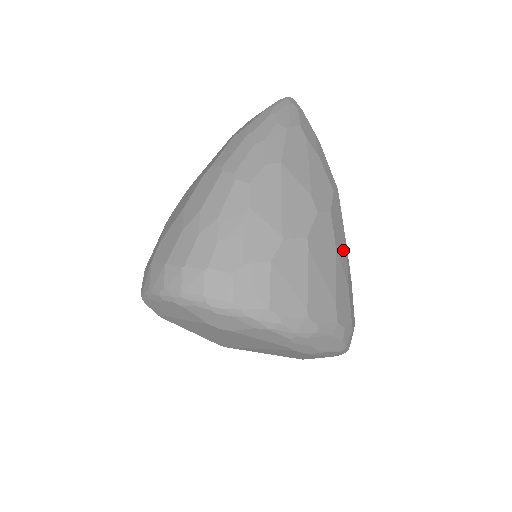
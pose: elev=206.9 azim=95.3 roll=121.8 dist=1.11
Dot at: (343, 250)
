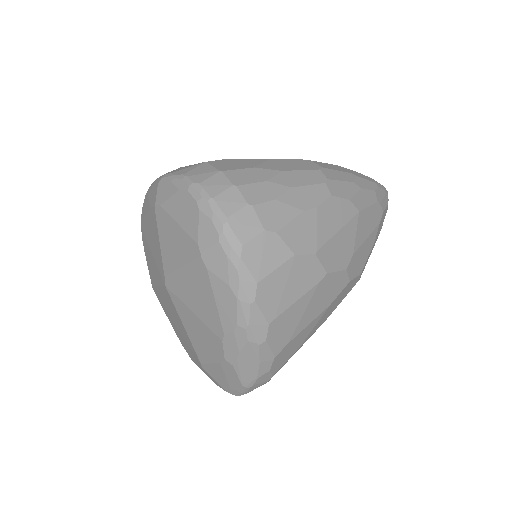
Dot at: (324, 318)
